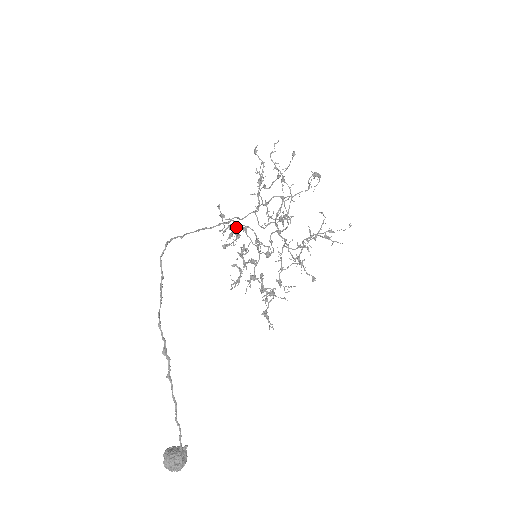
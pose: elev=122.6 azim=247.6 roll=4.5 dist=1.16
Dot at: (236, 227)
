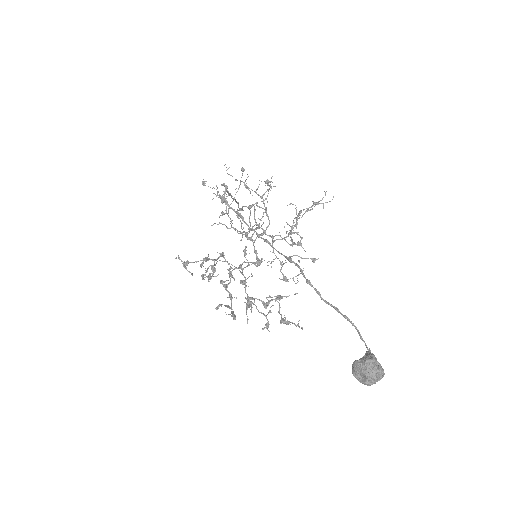
Dot at: (210, 259)
